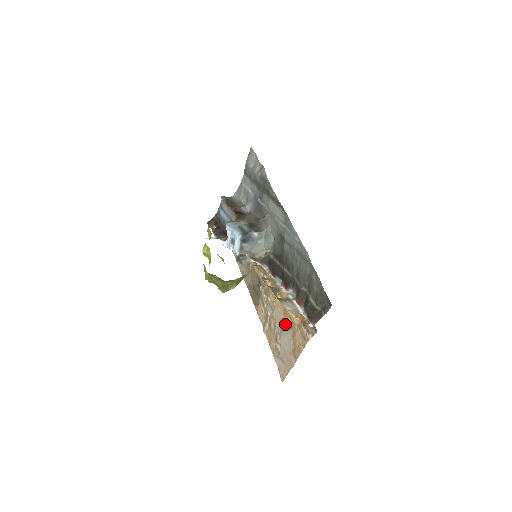
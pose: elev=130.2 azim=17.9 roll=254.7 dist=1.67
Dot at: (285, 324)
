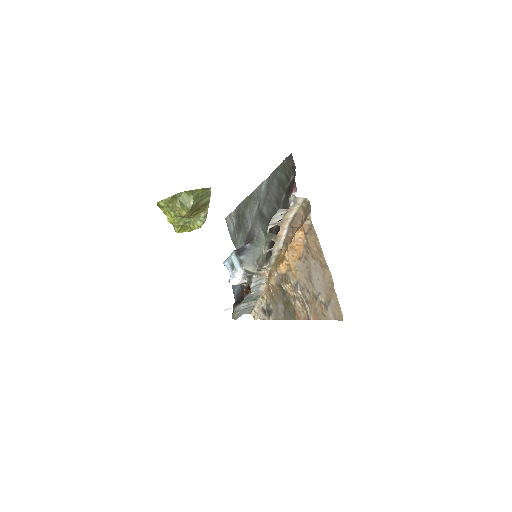
Dot at: (305, 264)
